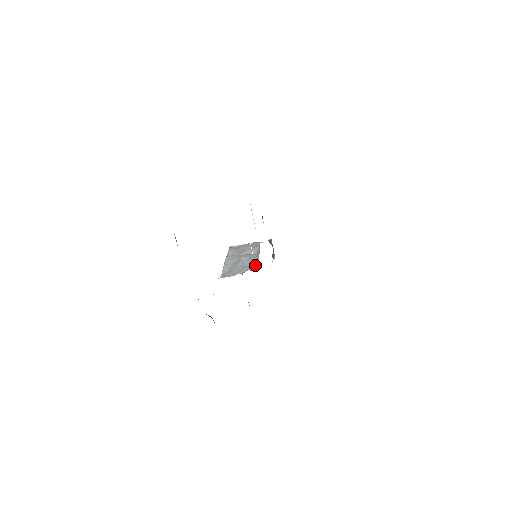
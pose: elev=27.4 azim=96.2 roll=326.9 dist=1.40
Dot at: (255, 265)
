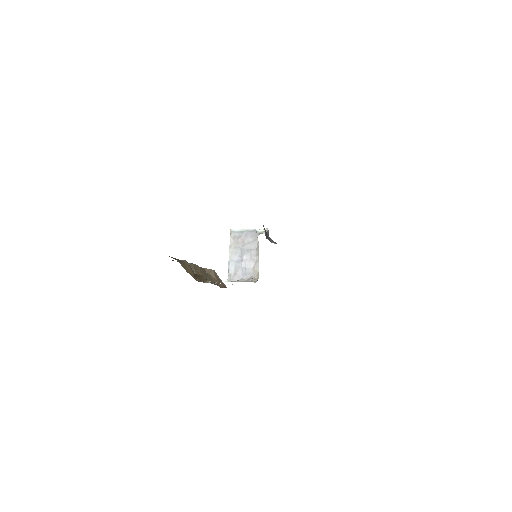
Dot at: (256, 271)
